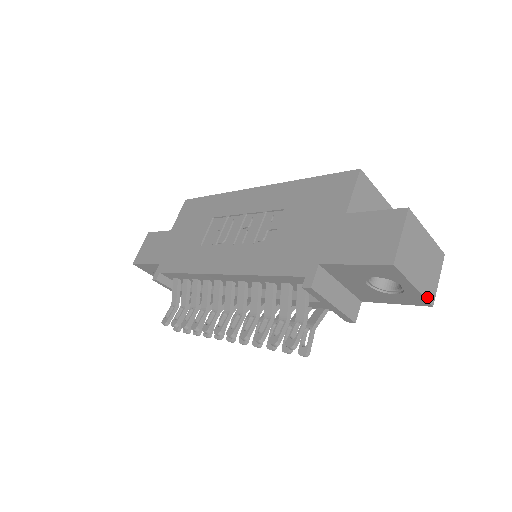
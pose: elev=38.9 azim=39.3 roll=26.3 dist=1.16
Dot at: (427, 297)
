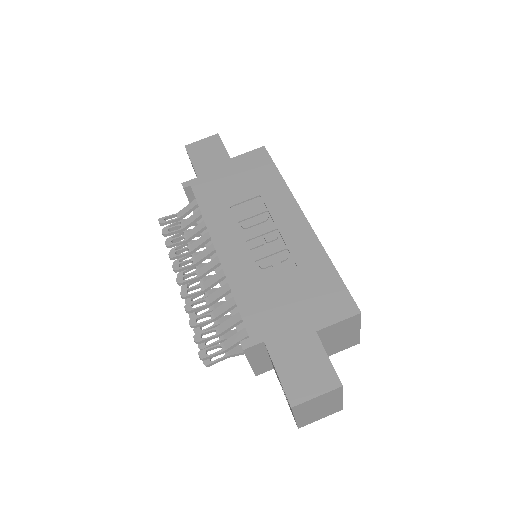
Dot at: (299, 424)
